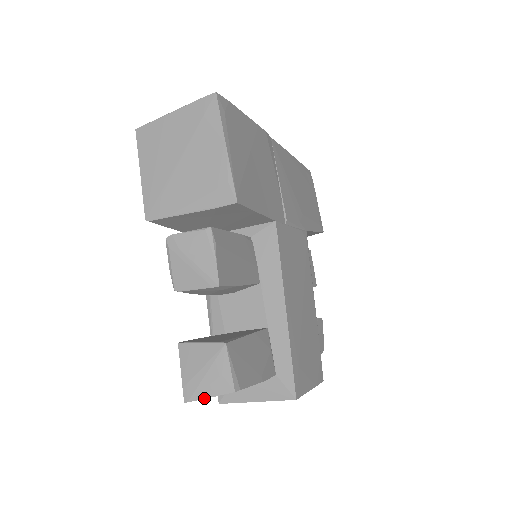
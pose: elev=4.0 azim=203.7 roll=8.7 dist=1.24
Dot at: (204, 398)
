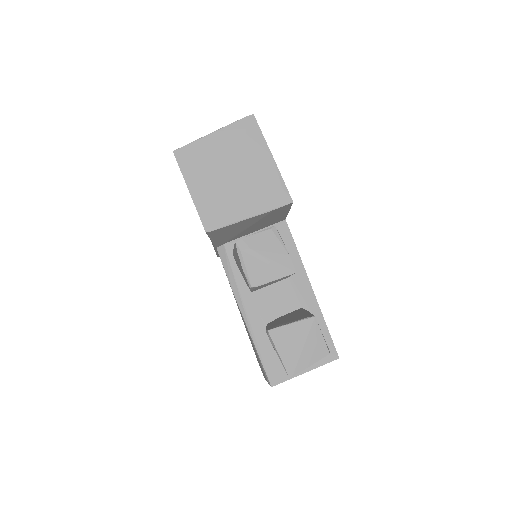
Dot at: occluded
